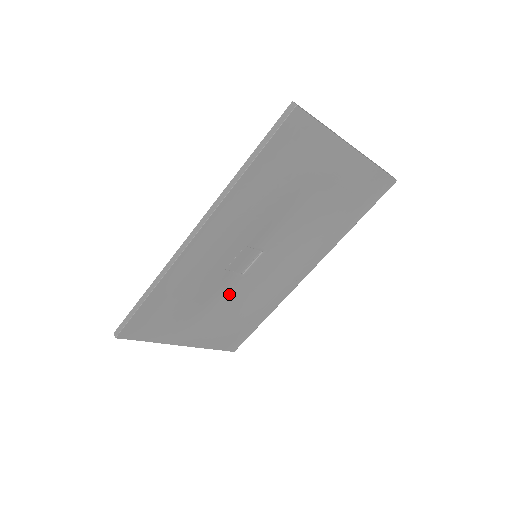
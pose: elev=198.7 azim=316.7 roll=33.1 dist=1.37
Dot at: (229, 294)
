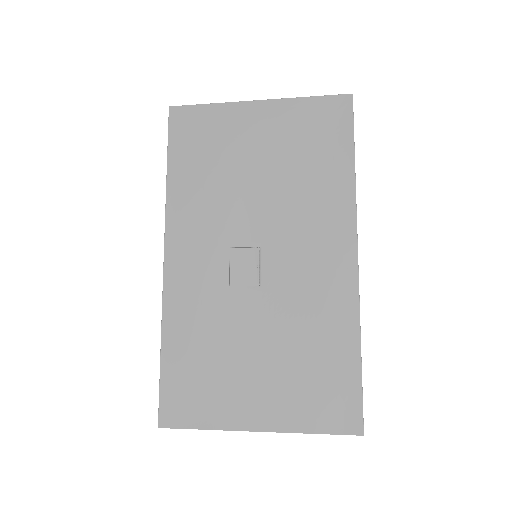
Dot at: (265, 322)
